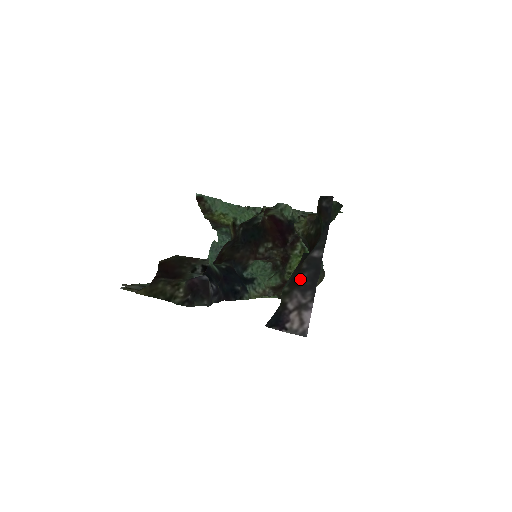
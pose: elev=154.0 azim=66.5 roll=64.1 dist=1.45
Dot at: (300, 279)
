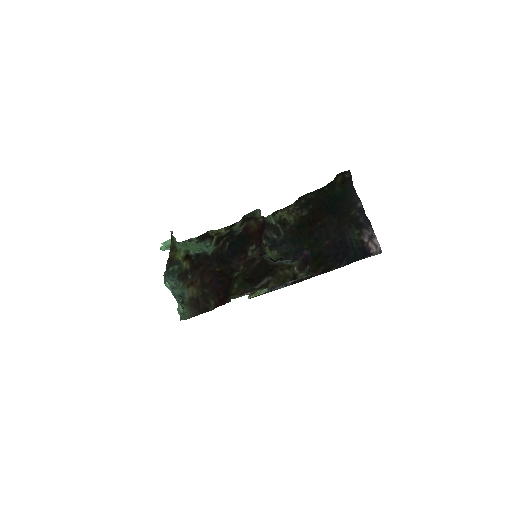
Dot at: (360, 223)
